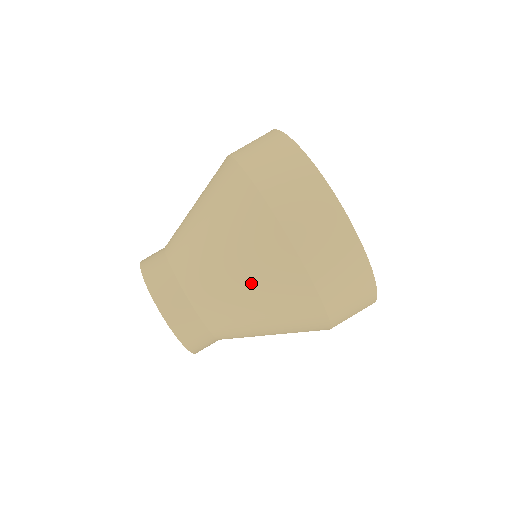
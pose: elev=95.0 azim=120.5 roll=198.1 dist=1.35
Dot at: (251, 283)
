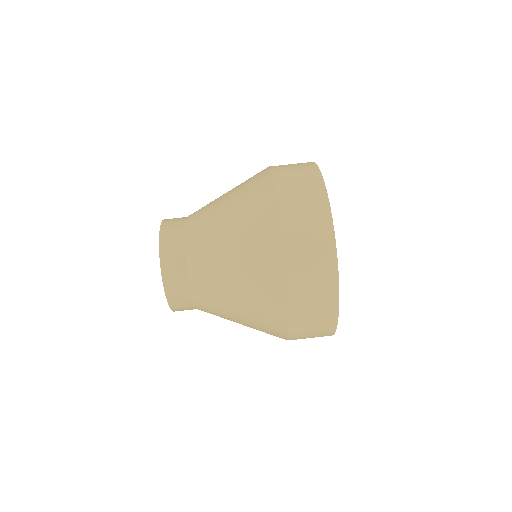
Dot at: (238, 257)
